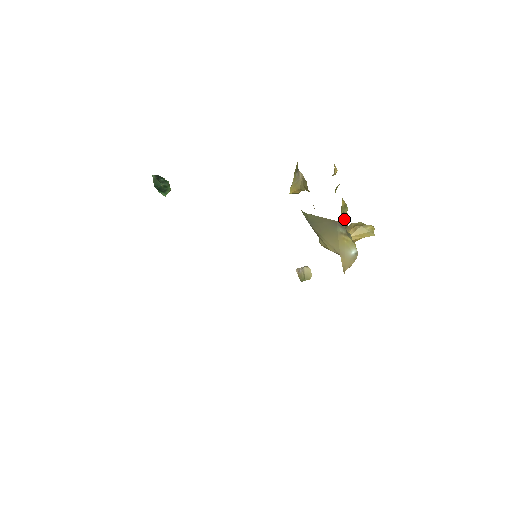
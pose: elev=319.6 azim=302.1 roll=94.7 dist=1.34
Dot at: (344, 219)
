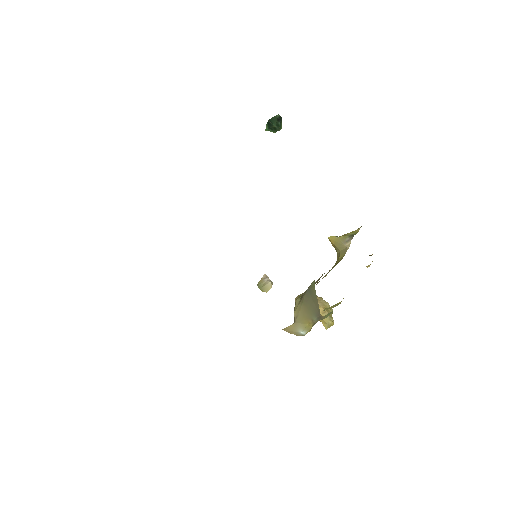
Dot at: (326, 316)
